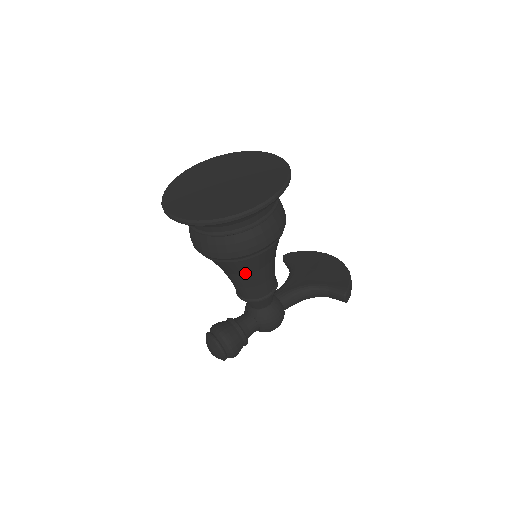
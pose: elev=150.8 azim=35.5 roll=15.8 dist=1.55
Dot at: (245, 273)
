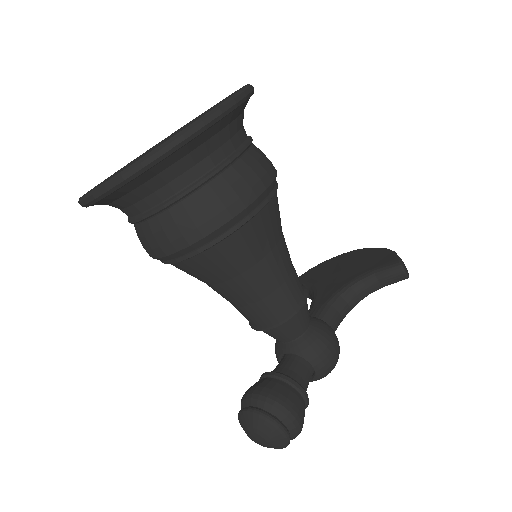
Dot at: (253, 264)
